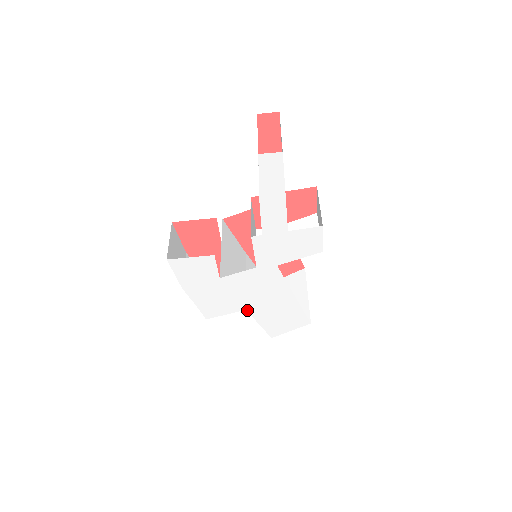
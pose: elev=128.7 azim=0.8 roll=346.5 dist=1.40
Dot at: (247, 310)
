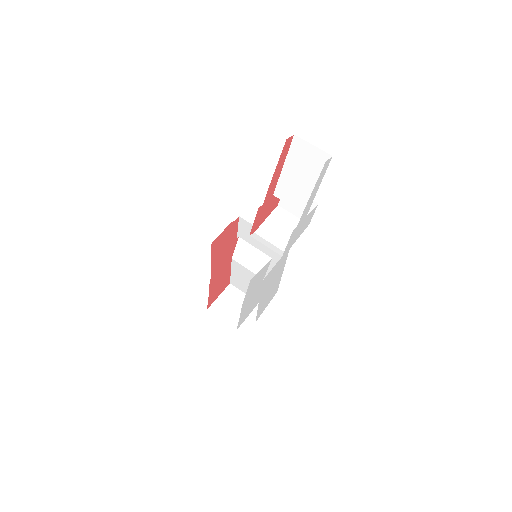
Dot at: (259, 303)
